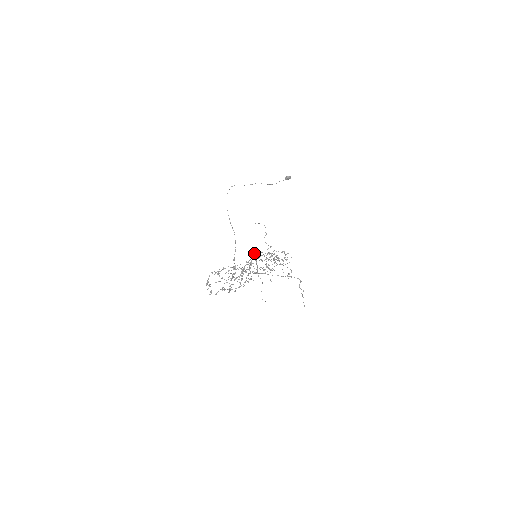
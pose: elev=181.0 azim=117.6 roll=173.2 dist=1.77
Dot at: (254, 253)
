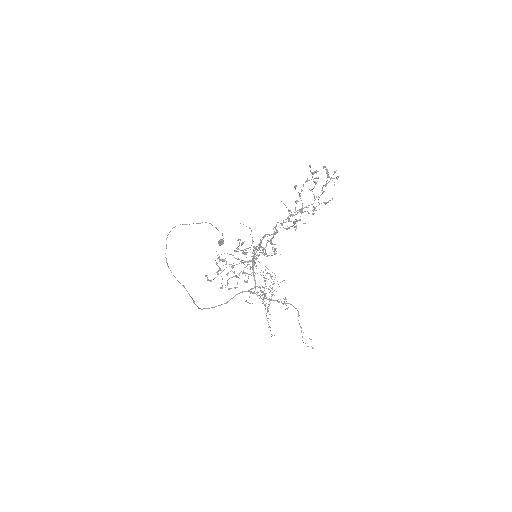
Dot at: occluded
